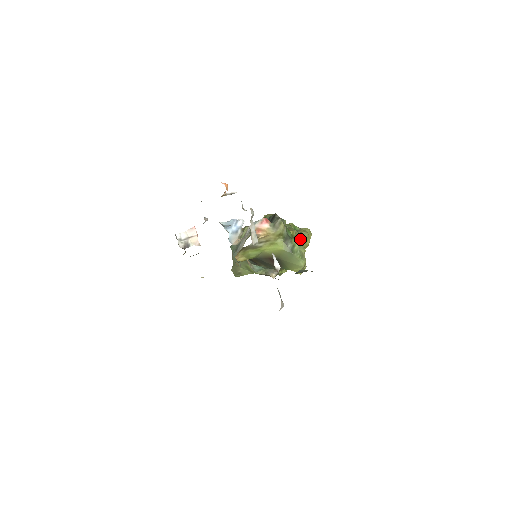
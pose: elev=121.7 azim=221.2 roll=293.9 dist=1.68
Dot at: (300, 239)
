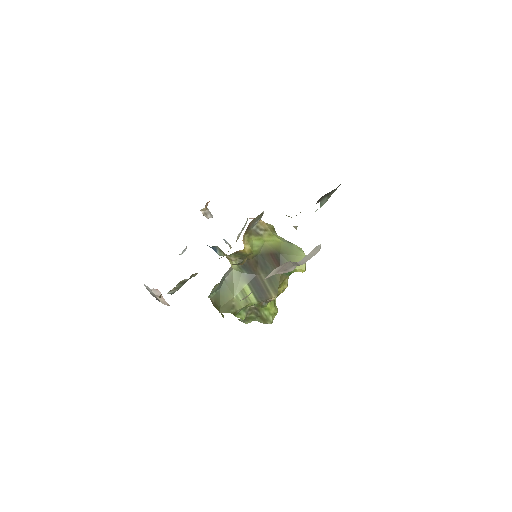
Dot at: occluded
